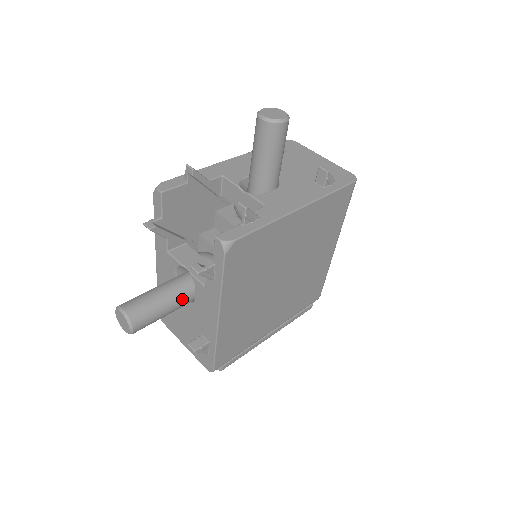
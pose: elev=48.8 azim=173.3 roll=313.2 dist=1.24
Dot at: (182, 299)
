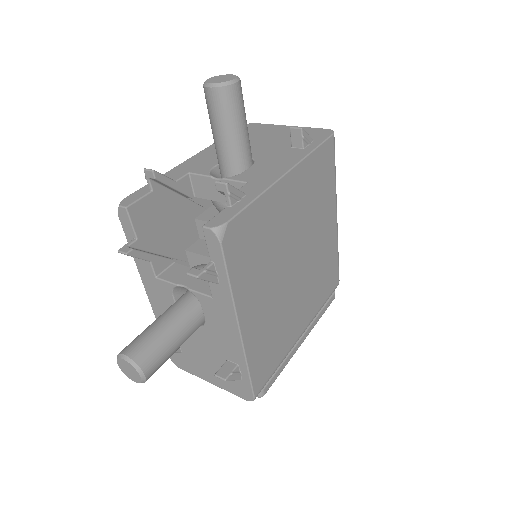
Dot at: (190, 323)
